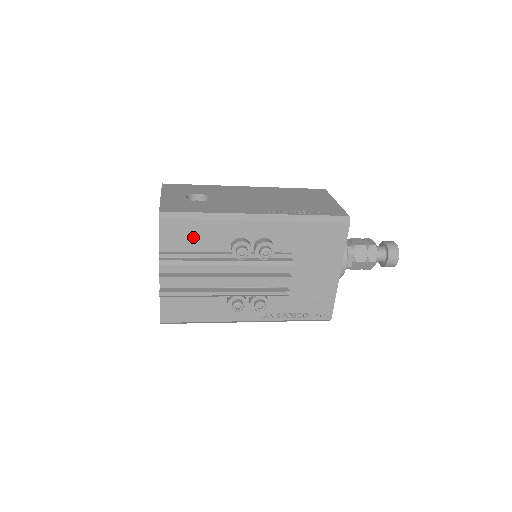
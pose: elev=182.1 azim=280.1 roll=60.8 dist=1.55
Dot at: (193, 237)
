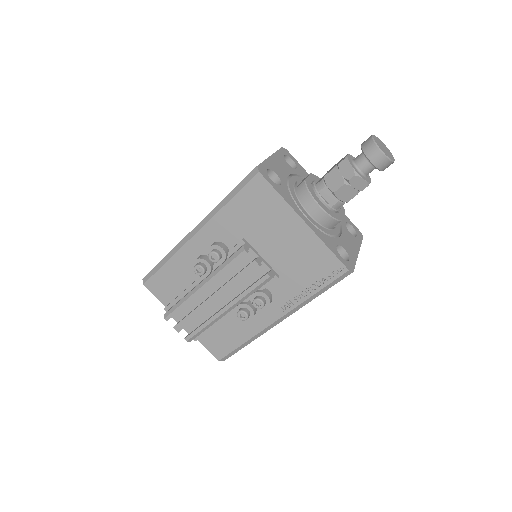
Dot at: (172, 281)
